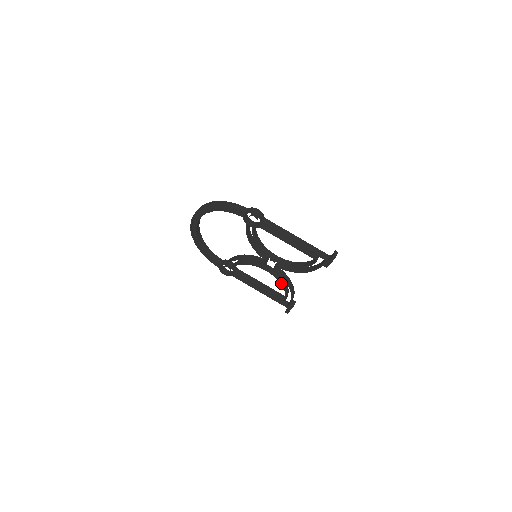
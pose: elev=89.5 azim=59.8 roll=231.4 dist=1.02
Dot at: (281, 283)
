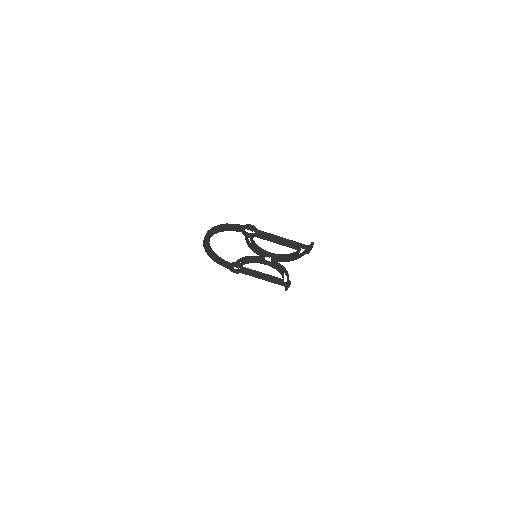
Dot at: (278, 271)
